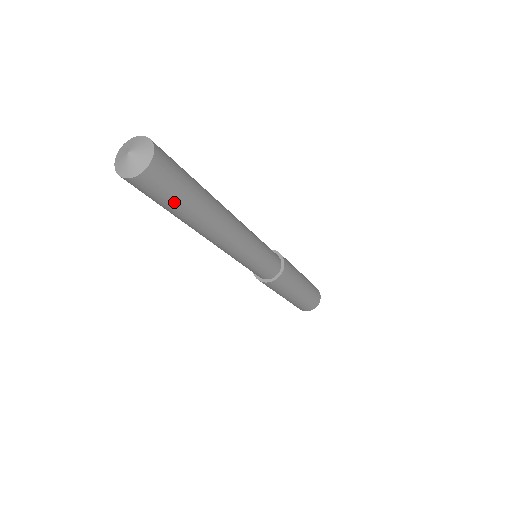
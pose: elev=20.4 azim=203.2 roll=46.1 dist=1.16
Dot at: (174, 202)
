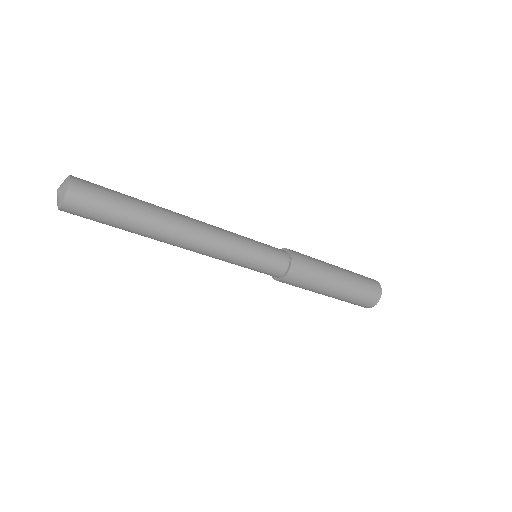
Dot at: (108, 222)
